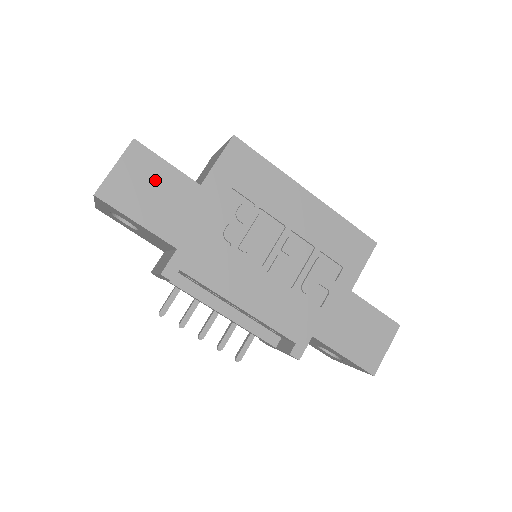
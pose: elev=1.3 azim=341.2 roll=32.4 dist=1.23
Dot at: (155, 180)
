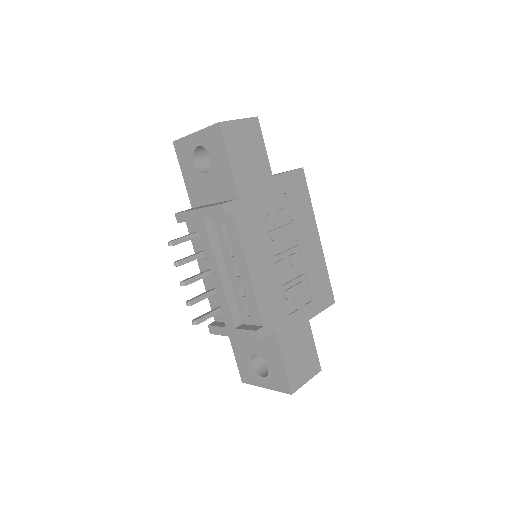
Dot at: (253, 149)
